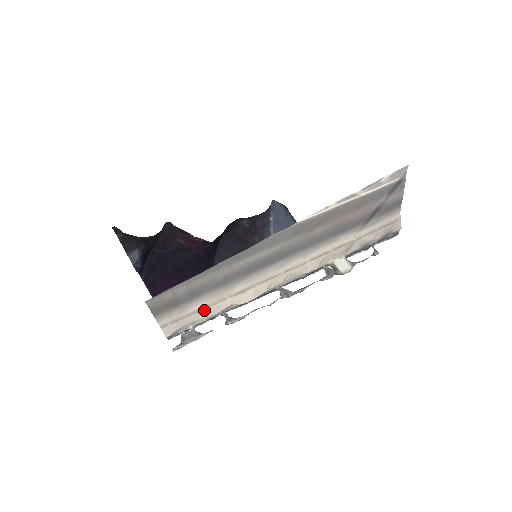
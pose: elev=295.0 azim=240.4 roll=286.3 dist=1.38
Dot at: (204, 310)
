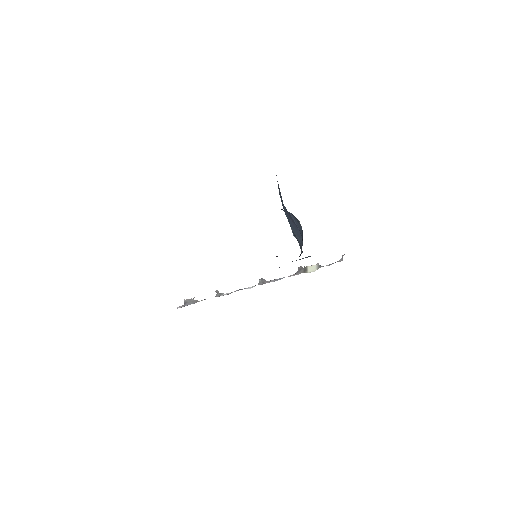
Dot at: occluded
